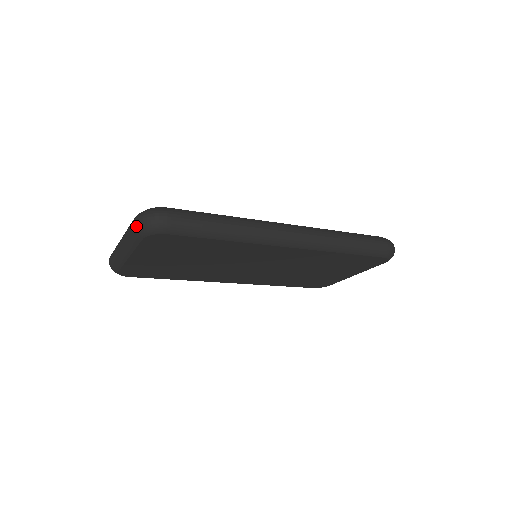
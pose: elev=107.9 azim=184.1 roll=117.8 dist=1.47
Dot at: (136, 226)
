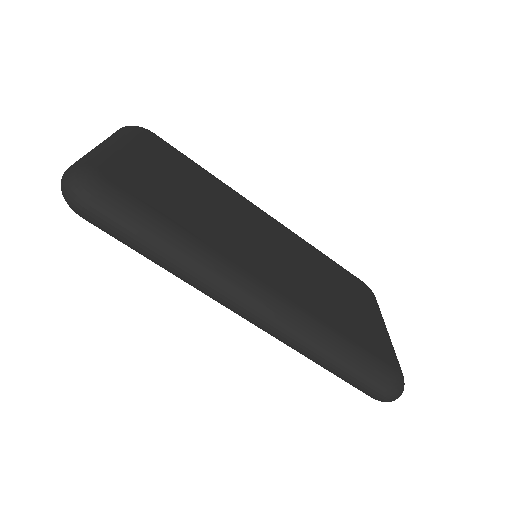
Dot at: (61, 181)
